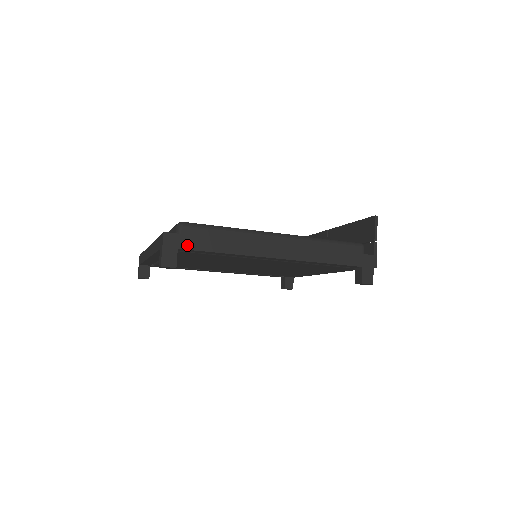
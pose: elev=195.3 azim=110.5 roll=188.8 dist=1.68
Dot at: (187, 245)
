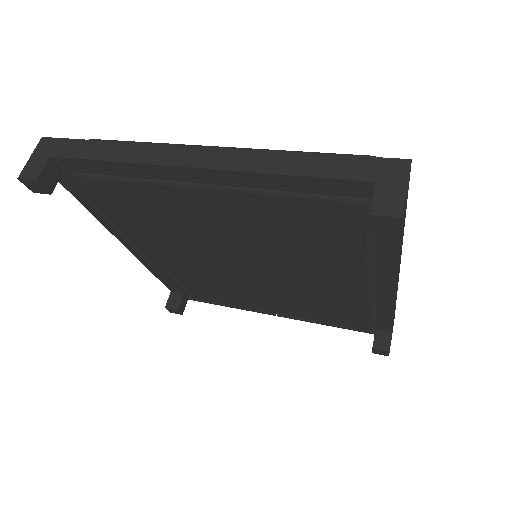
Dot at: (406, 204)
